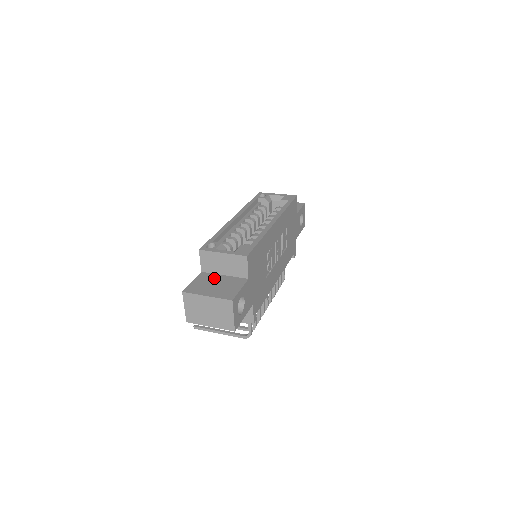
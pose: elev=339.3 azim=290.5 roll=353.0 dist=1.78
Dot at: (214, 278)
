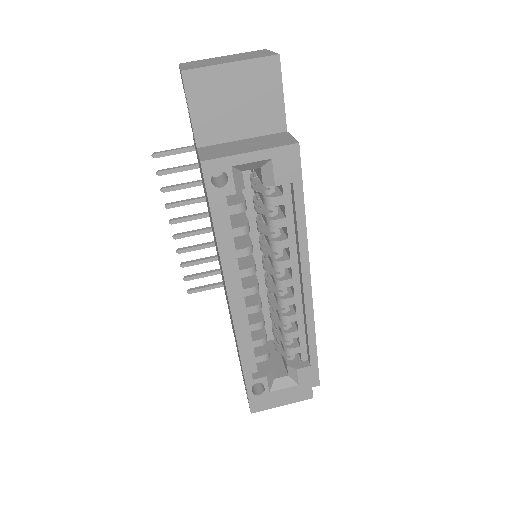
Dot at: occluded
